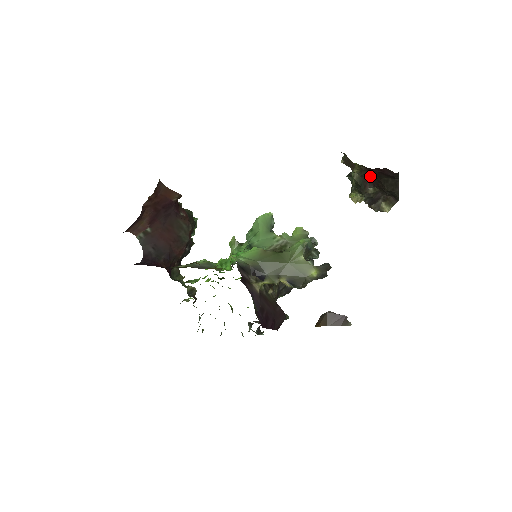
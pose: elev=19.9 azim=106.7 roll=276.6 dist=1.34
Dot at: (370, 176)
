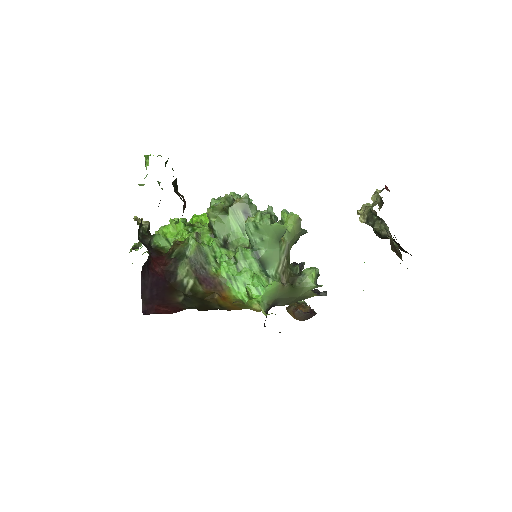
Dot at: occluded
